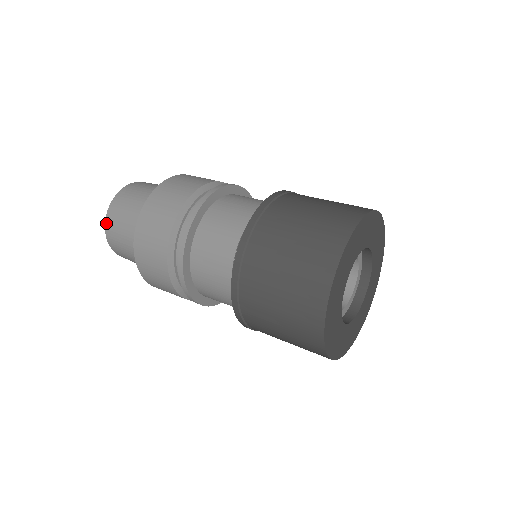
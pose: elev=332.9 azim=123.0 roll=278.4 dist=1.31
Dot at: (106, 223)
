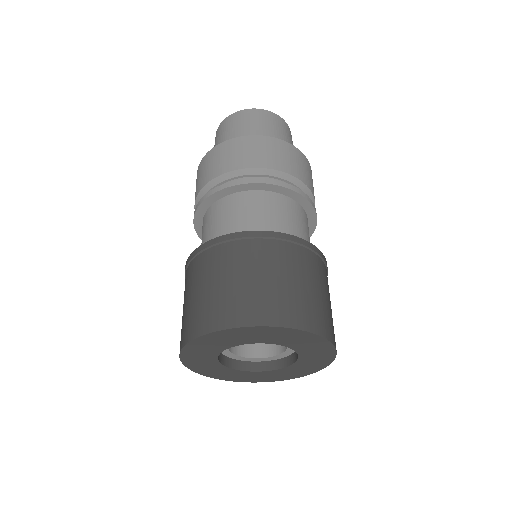
Dot at: occluded
